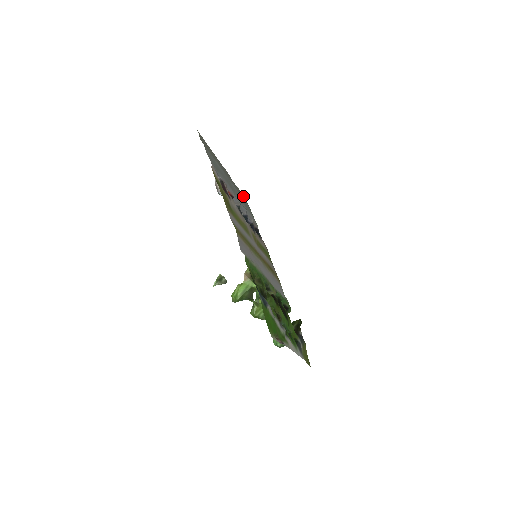
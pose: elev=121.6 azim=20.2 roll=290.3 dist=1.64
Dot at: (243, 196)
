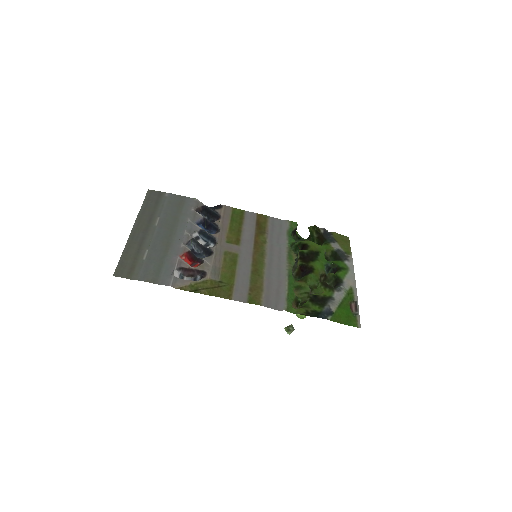
Dot at: (156, 197)
